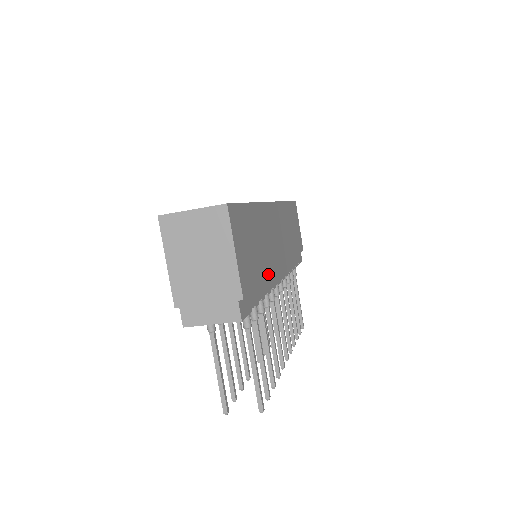
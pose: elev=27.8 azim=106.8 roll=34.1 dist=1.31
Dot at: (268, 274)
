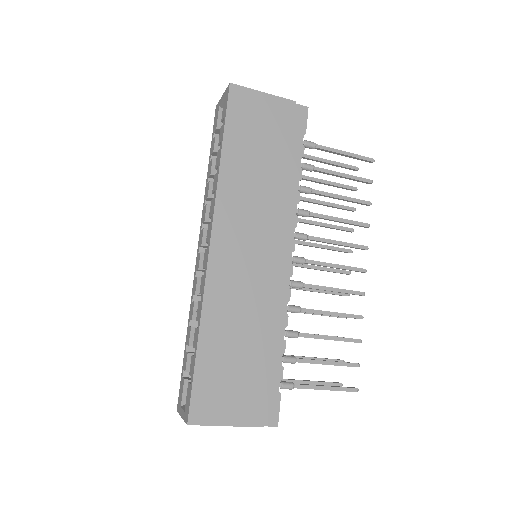
Dot at: (269, 329)
